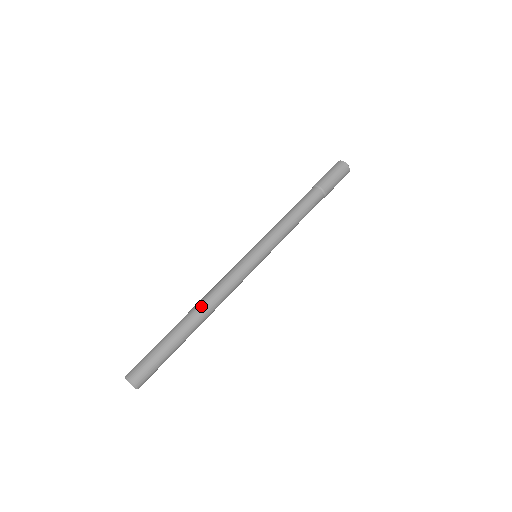
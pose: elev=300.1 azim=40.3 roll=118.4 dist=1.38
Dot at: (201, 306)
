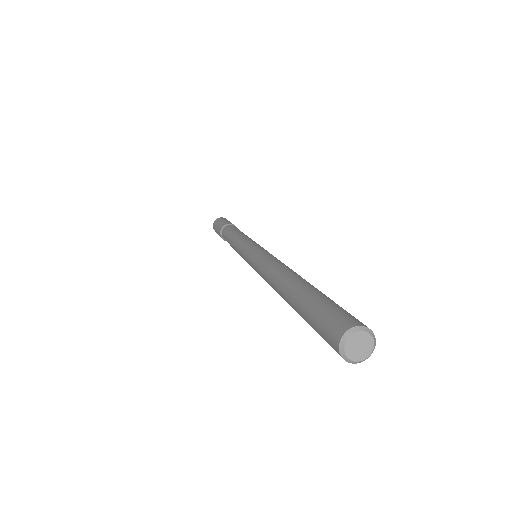
Dot at: (278, 275)
